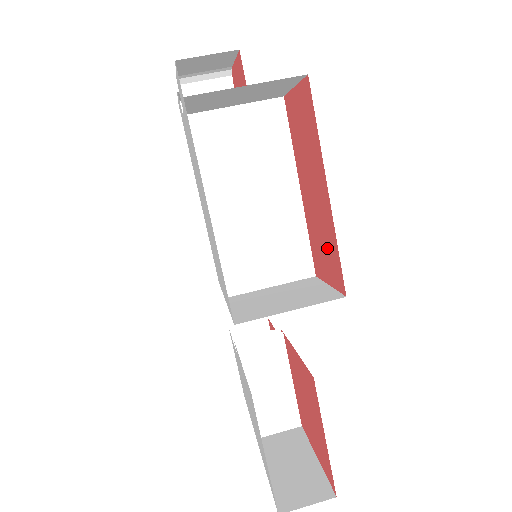
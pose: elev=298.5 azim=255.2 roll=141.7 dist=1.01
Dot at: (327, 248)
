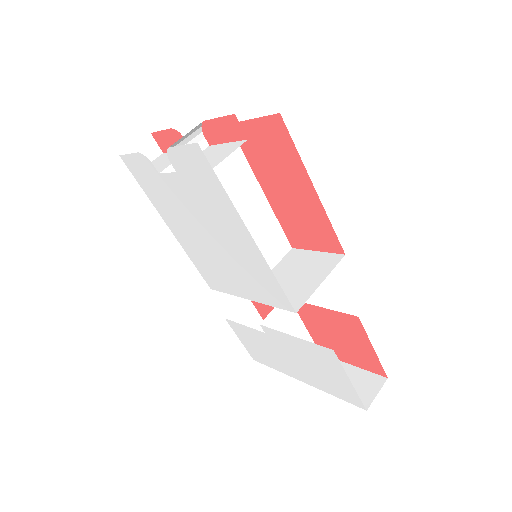
Dot at: (313, 227)
